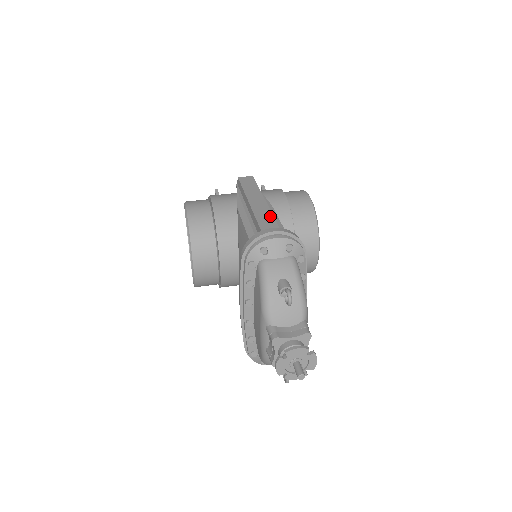
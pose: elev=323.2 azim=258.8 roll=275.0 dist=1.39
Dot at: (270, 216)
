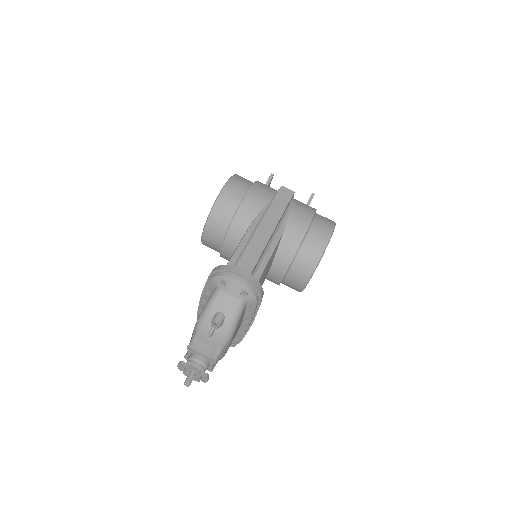
Dot at: (259, 251)
